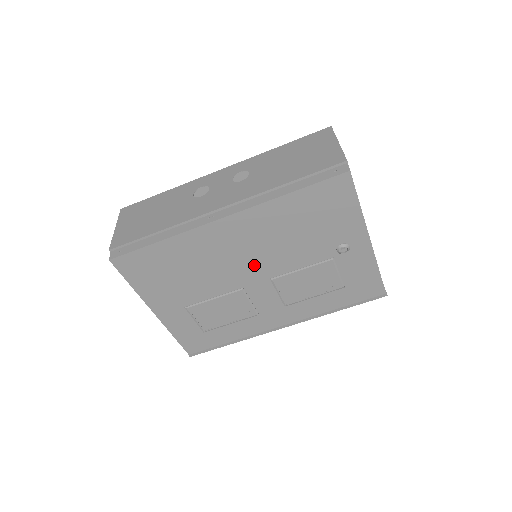
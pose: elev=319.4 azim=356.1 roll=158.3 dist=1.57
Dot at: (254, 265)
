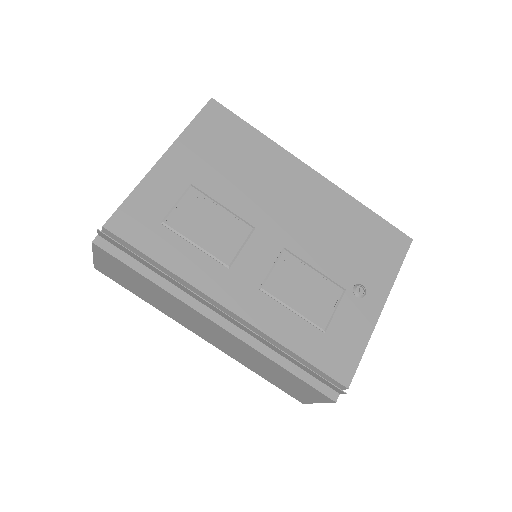
Dot at: (288, 222)
